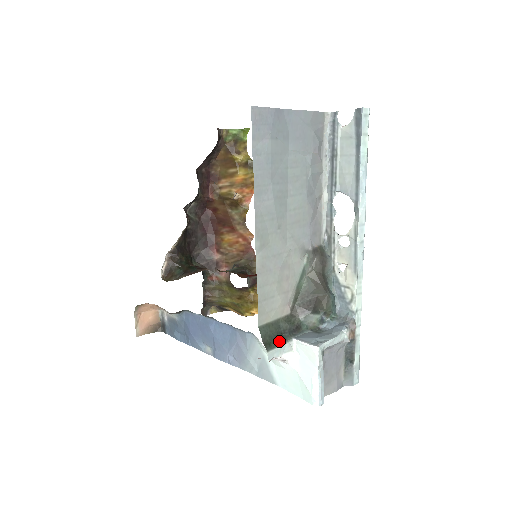
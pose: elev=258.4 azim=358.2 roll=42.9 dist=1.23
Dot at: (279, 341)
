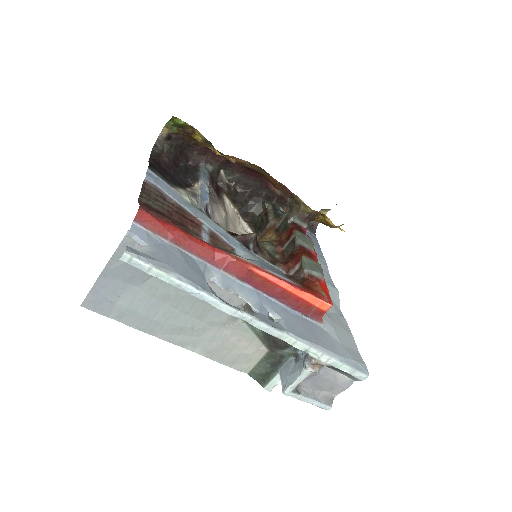
Dot at: (270, 375)
